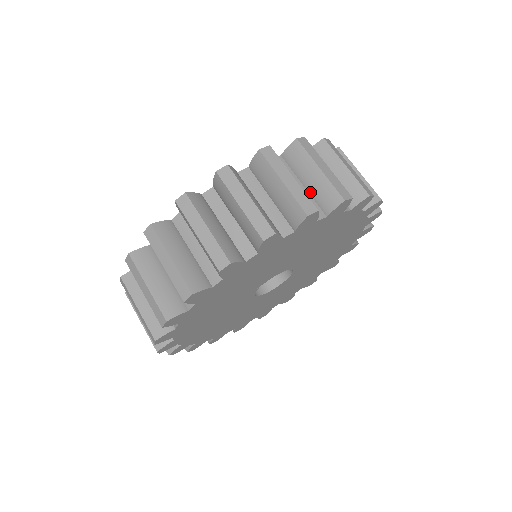
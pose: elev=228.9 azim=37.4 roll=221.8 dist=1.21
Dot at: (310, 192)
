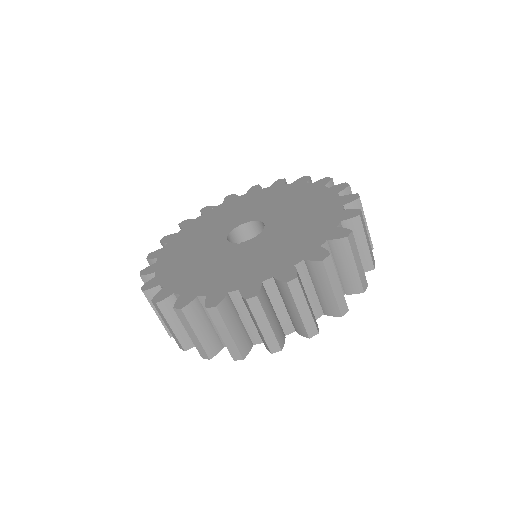
Dot at: (340, 275)
